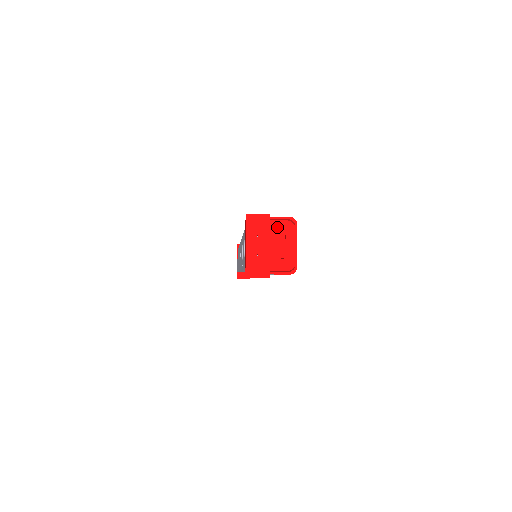
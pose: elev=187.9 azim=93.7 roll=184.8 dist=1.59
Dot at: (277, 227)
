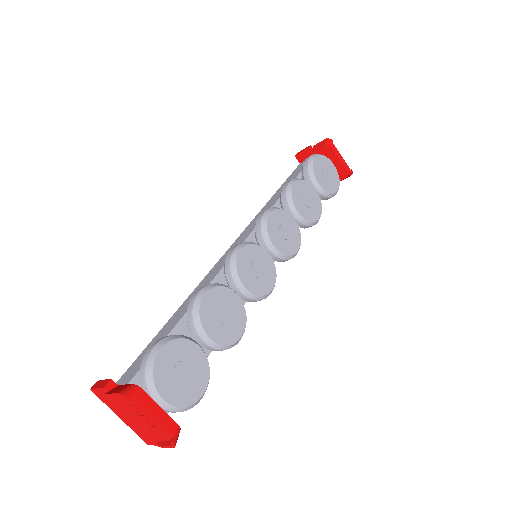
Dot at: (121, 400)
